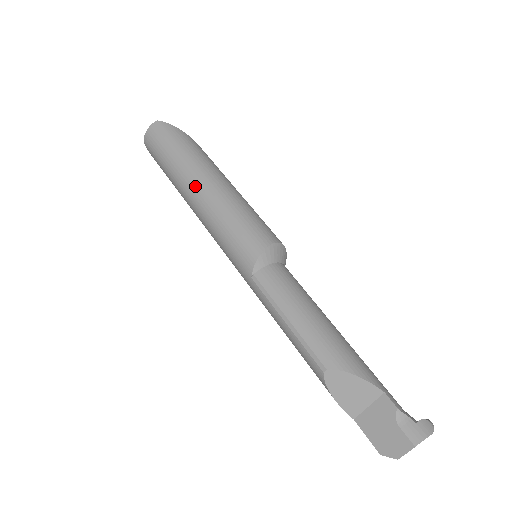
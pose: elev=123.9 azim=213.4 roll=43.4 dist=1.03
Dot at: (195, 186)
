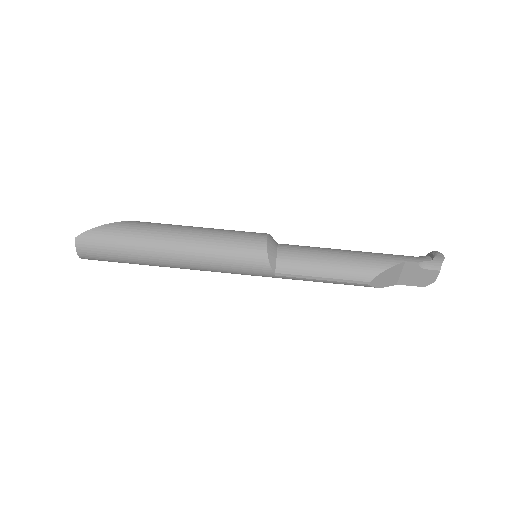
Dot at: (171, 257)
